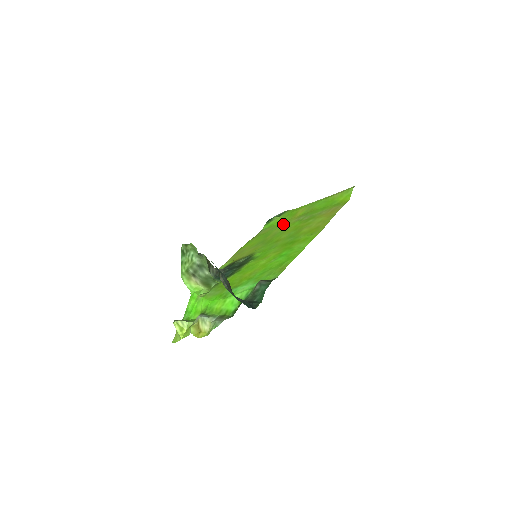
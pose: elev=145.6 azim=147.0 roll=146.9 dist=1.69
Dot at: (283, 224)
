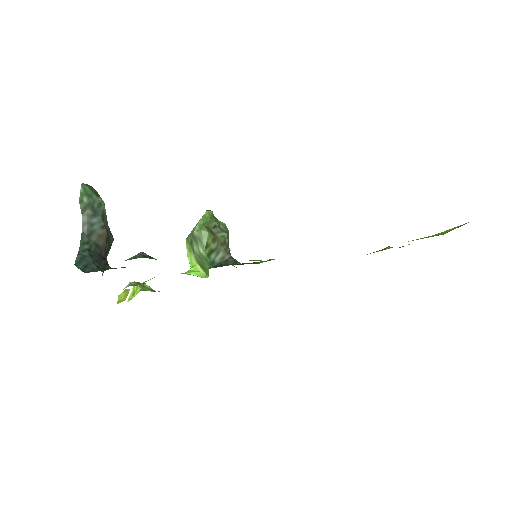
Dot at: occluded
